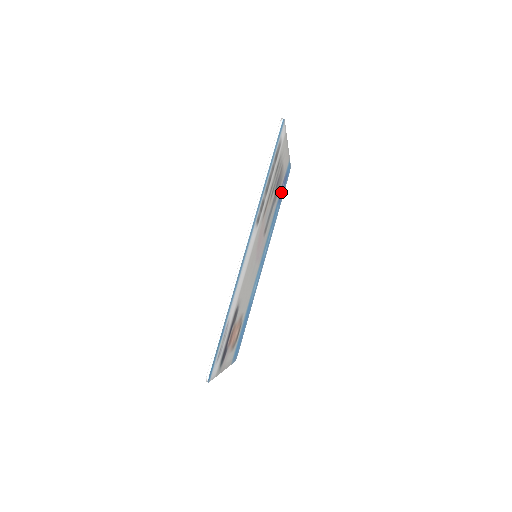
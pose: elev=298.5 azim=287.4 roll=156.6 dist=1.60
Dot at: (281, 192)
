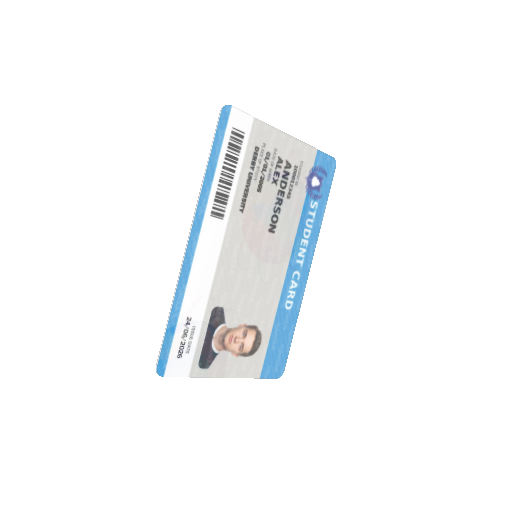
Dot at: (313, 187)
